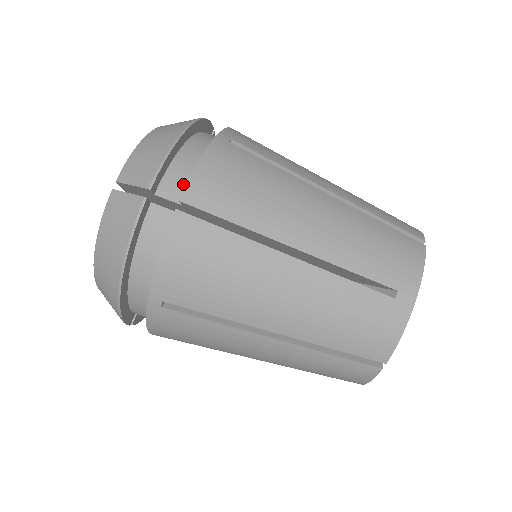
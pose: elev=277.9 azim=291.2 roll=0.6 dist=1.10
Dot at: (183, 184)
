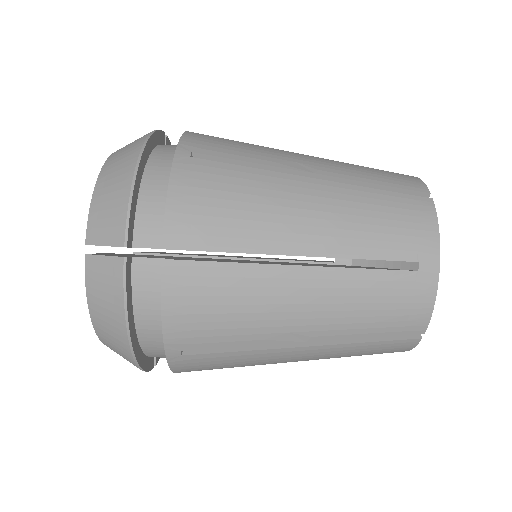
Dot at: (158, 225)
